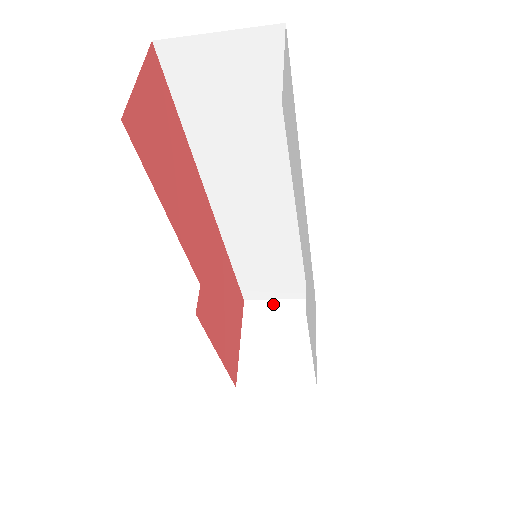
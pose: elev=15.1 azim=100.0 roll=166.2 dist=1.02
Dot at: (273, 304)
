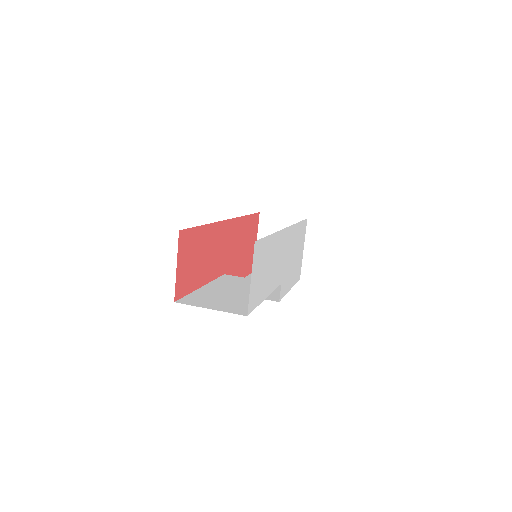
Dot at: (279, 218)
